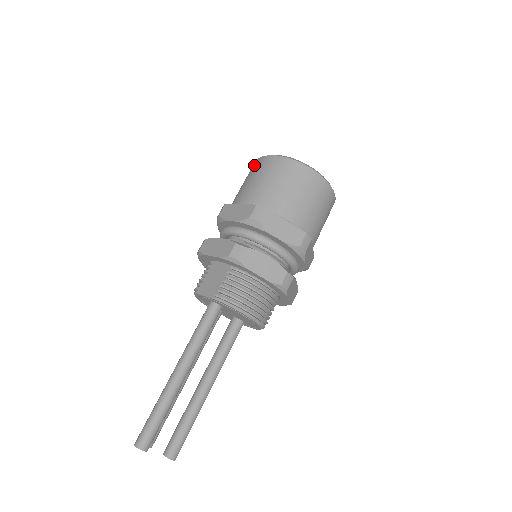
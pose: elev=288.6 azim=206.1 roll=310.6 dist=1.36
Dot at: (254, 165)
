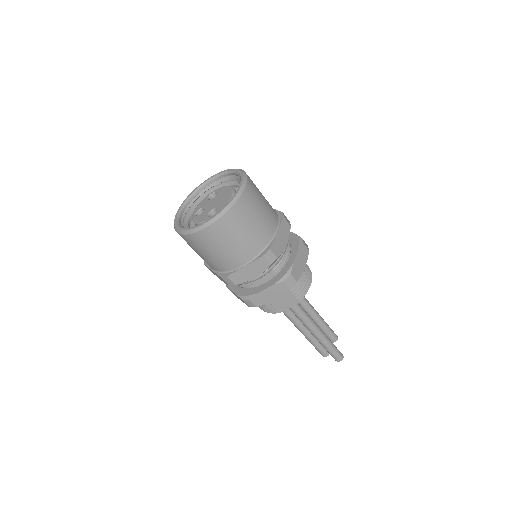
Dot at: (200, 239)
